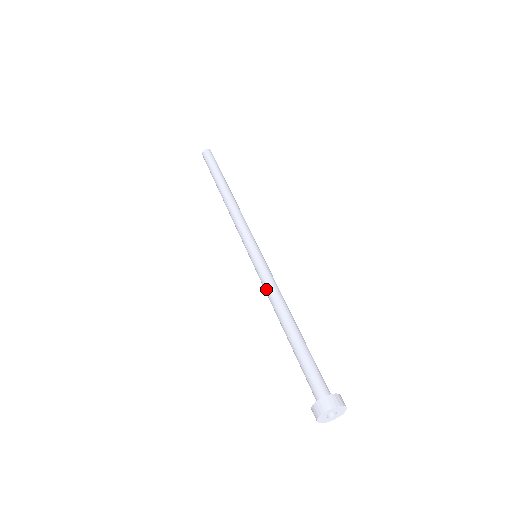
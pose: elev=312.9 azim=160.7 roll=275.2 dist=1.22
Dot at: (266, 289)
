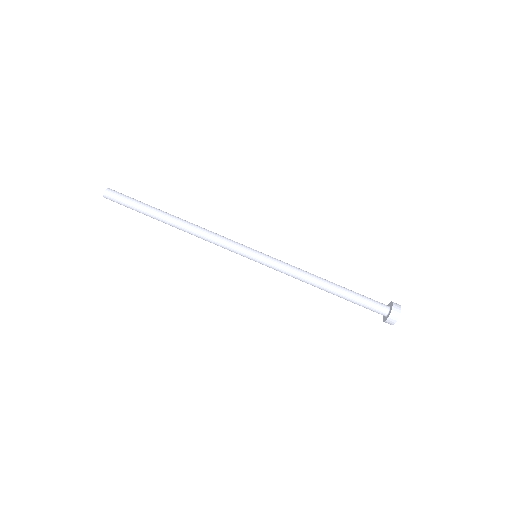
Dot at: occluded
